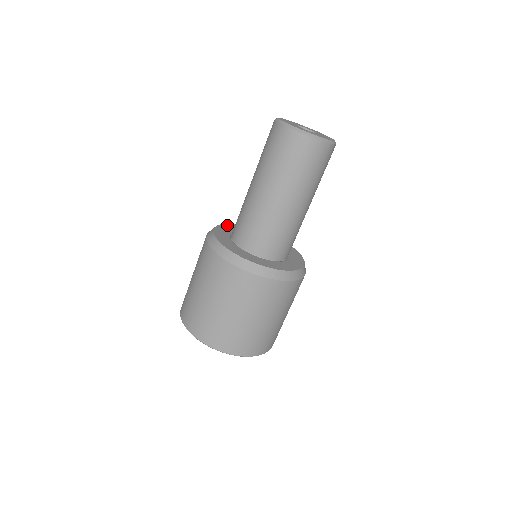
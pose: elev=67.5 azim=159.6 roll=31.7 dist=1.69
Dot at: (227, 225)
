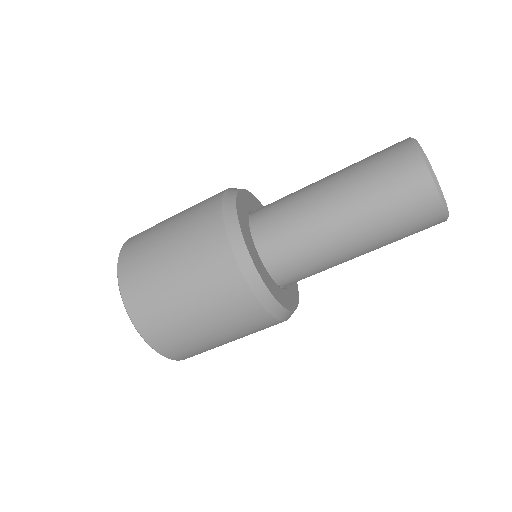
Dot at: occluded
